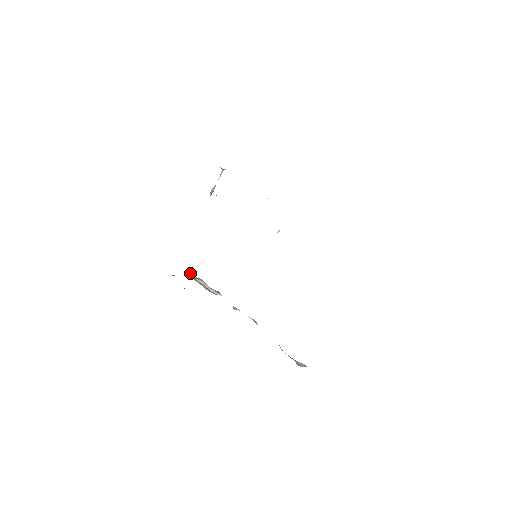
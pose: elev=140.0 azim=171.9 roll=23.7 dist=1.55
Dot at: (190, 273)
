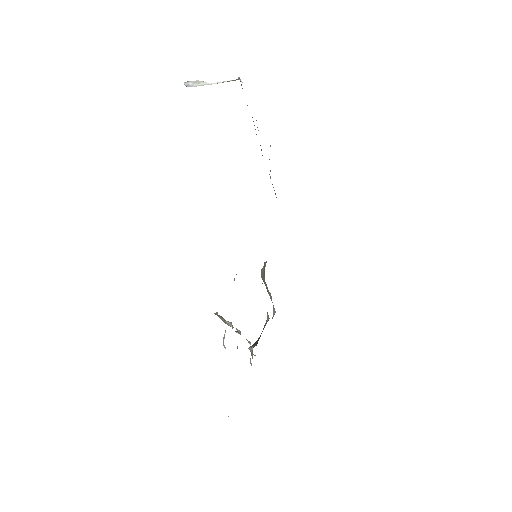
Dot at: occluded
